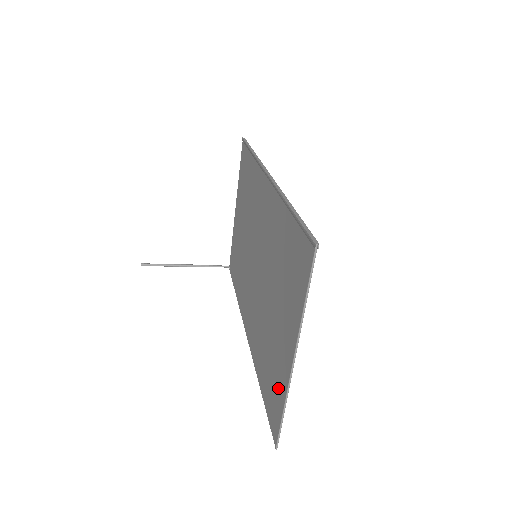
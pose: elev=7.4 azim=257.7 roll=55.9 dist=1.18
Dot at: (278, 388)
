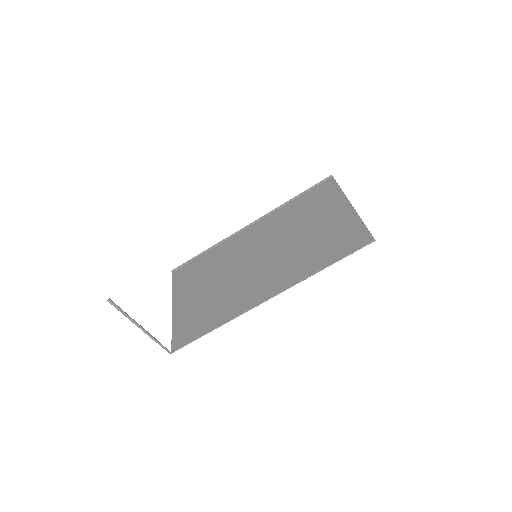
Dot at: (348, 228)
